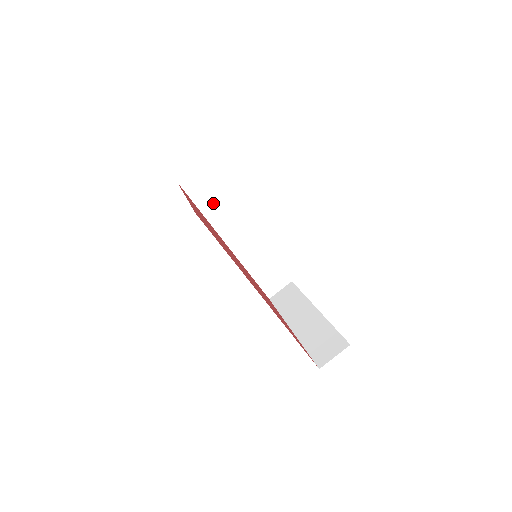
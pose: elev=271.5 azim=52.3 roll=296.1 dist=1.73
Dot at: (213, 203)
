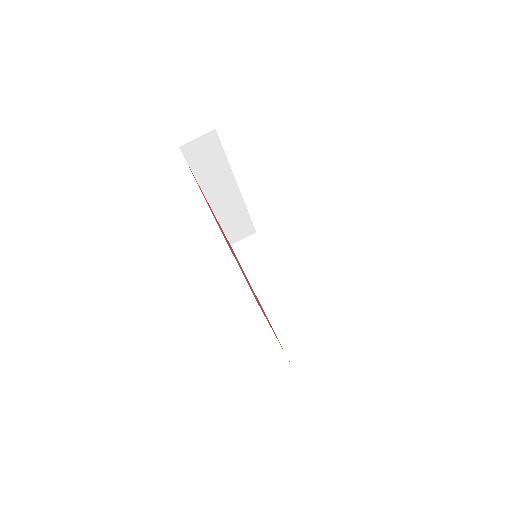
Dot at: (210, 169)
